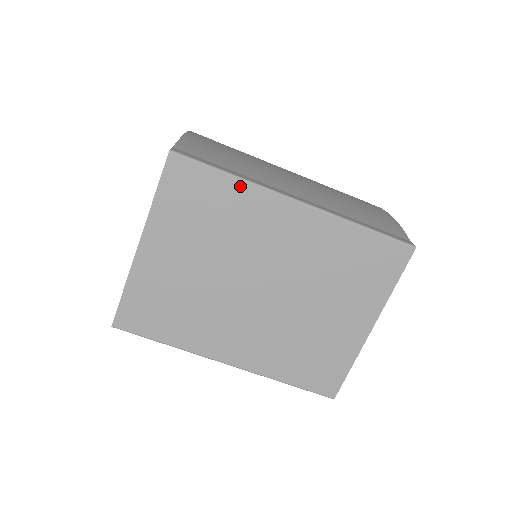
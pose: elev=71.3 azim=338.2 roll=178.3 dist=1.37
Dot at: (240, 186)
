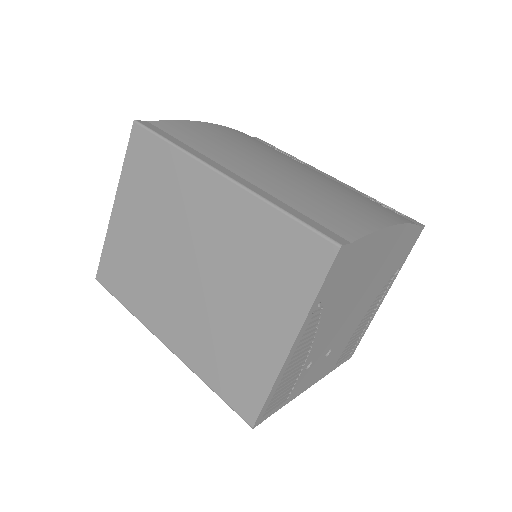
Dot at: (177, 155)
